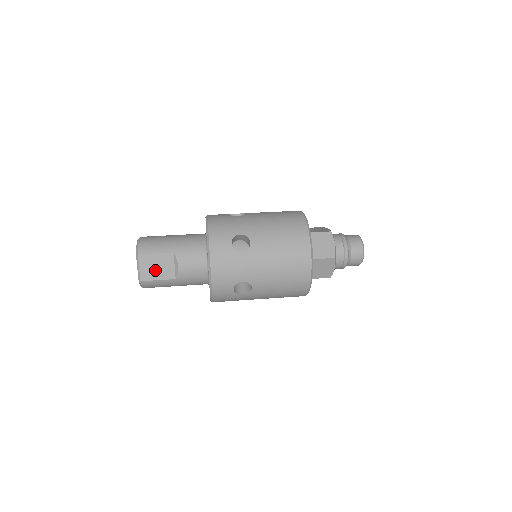
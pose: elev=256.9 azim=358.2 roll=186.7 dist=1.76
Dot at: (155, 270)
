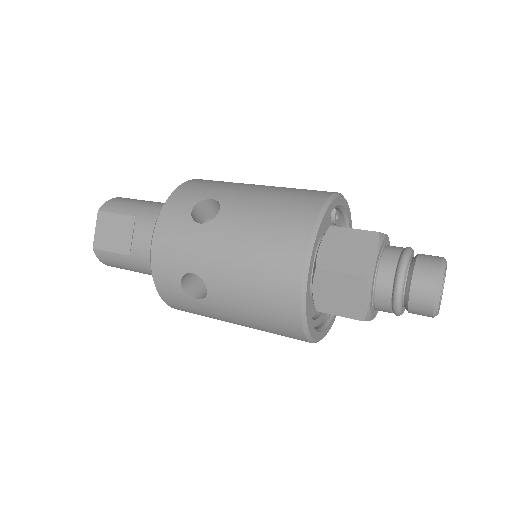
Dot at: (111, 236)
